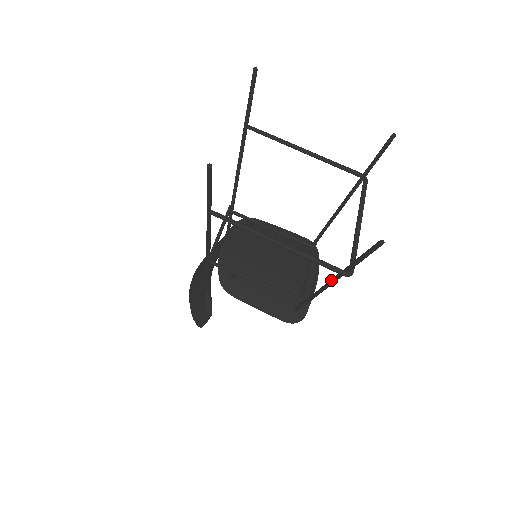
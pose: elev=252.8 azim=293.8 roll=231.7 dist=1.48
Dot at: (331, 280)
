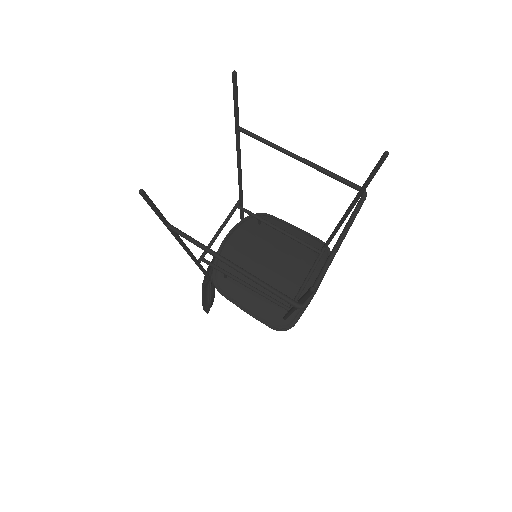
Dot at: occluded
